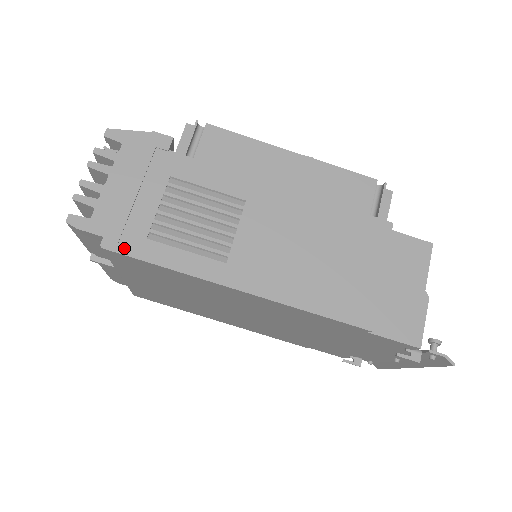
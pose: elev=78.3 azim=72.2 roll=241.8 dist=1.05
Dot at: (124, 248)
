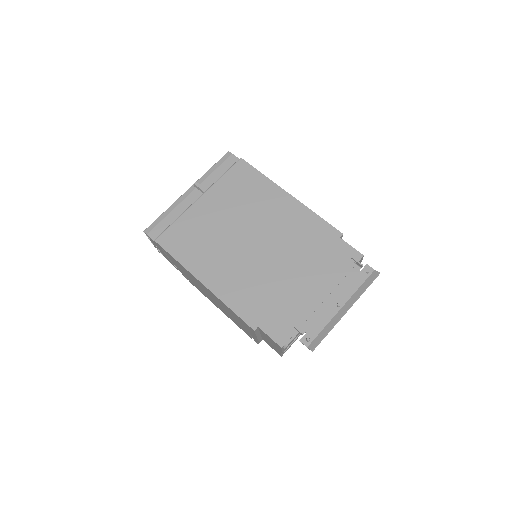
Dot at: (248, 164)
